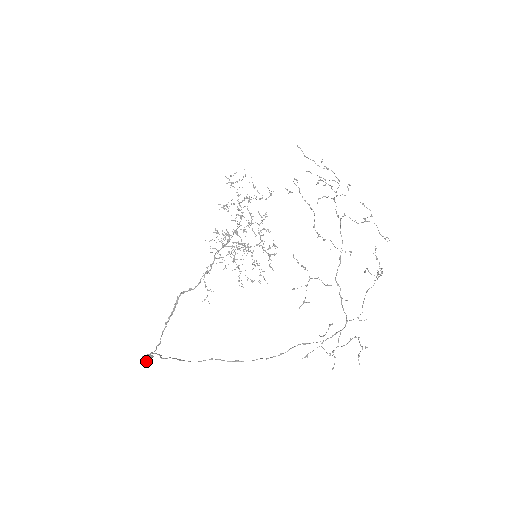
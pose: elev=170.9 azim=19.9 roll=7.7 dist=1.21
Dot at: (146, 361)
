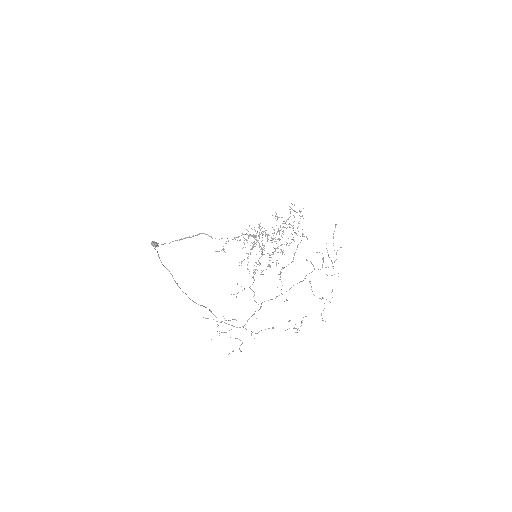
Dot at: (153, 245)
